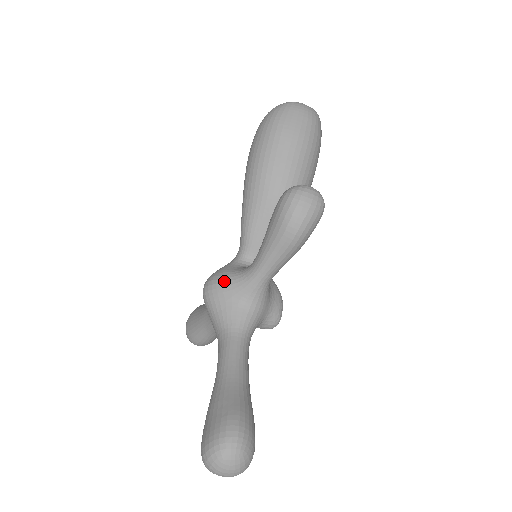
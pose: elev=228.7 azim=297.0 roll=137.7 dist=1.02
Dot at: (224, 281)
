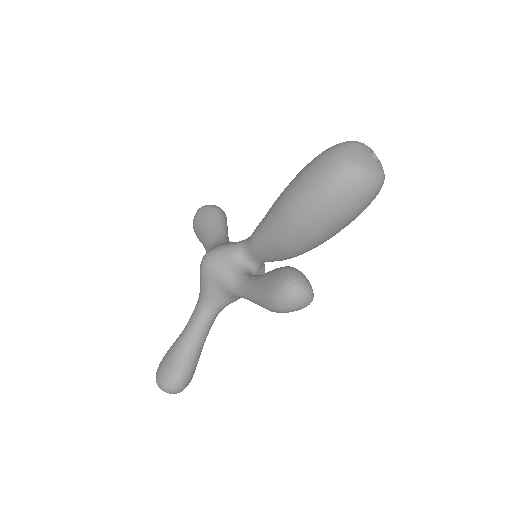
Dot at: (218, 274)
